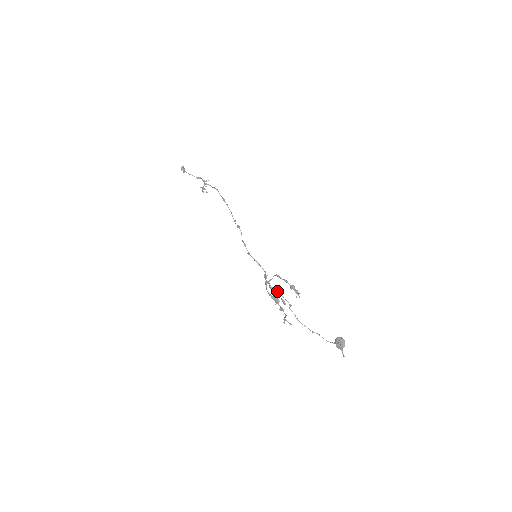
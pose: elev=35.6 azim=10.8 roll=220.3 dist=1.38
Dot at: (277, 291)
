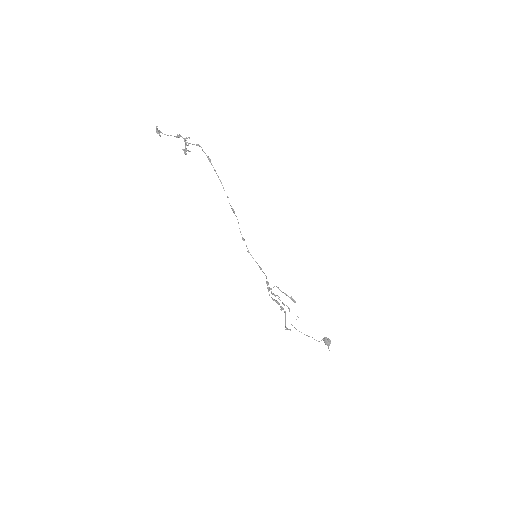
Dot at: (278, 296)
